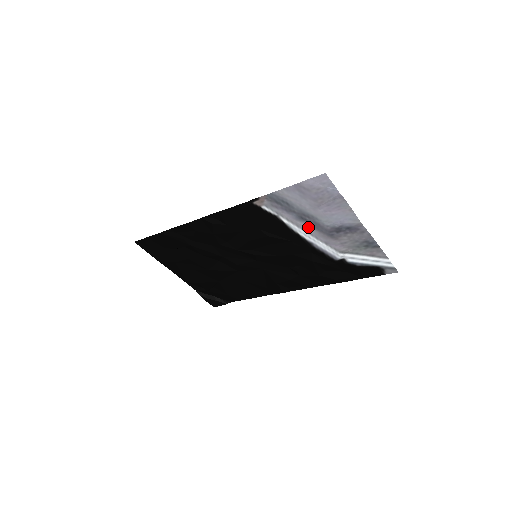
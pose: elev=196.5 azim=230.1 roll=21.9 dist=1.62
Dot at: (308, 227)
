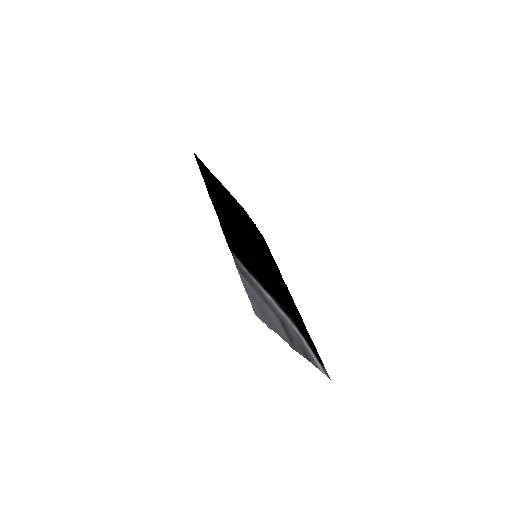
Dot at: (268, 300)
